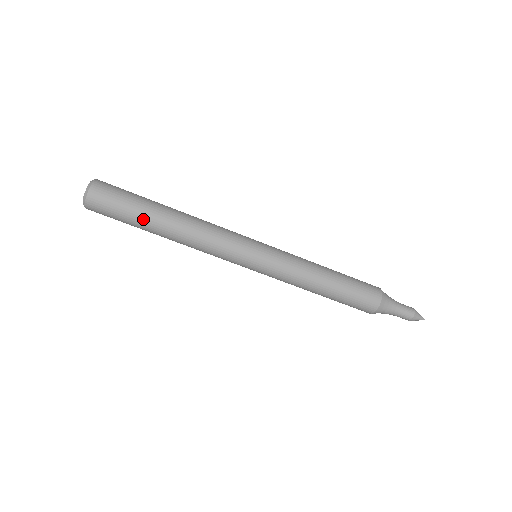
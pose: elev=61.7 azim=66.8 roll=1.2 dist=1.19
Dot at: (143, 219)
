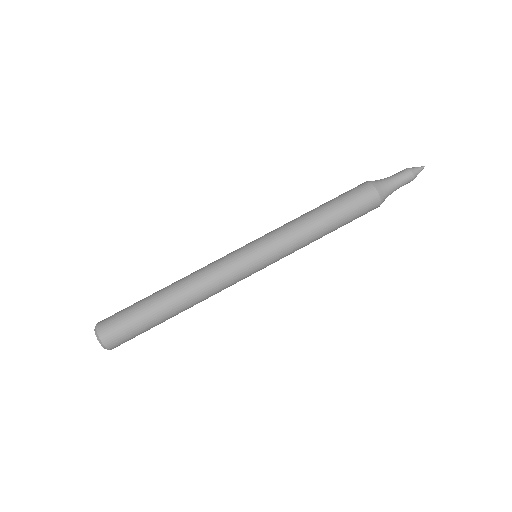
Dot at: (147, 302)
